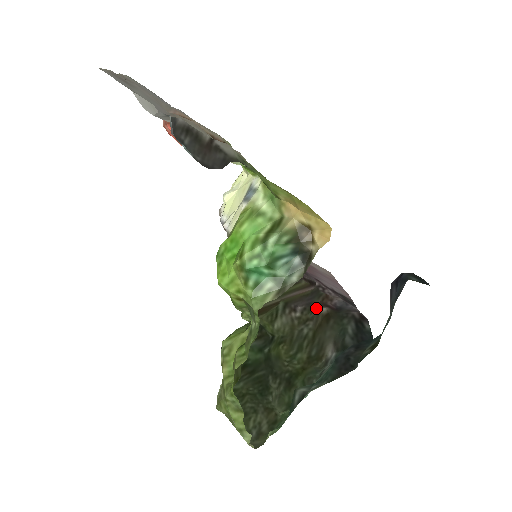
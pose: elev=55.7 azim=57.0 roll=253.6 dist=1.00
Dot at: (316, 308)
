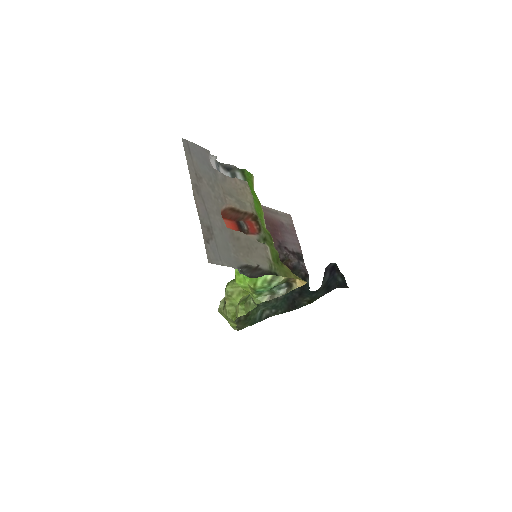
Dot at: occluded
